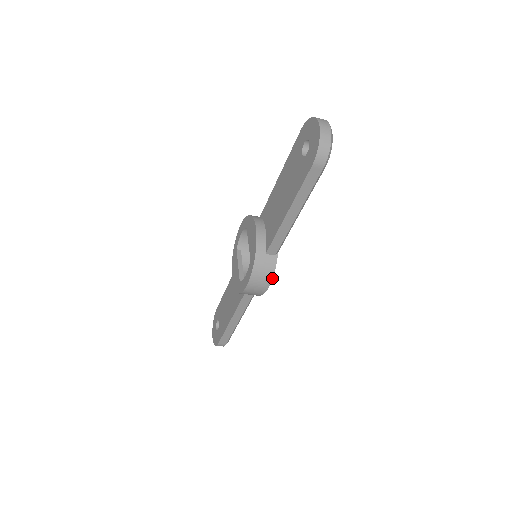
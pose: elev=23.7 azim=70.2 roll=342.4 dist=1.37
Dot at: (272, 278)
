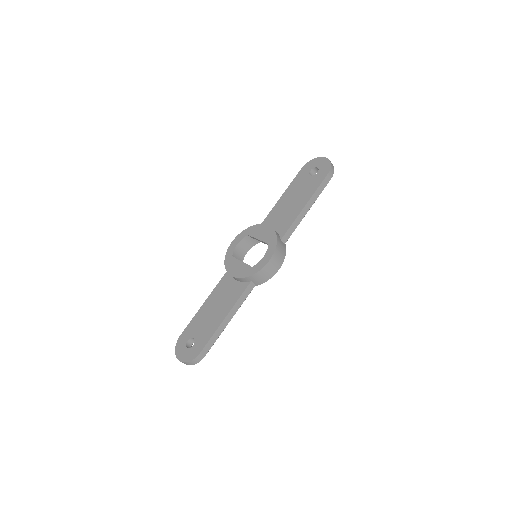
Dot at: occluded
